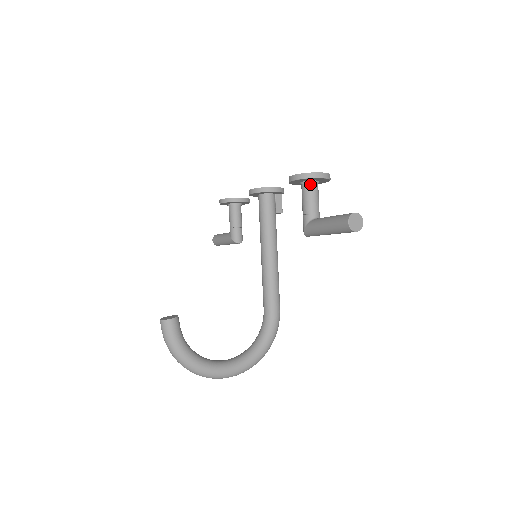
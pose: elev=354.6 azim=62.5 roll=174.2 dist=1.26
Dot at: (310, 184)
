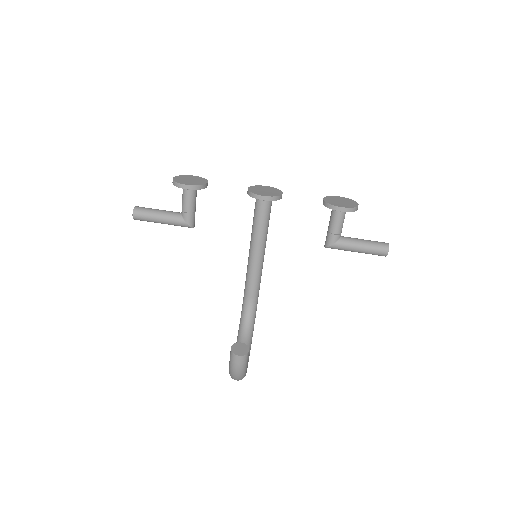
Dot at: occluded
